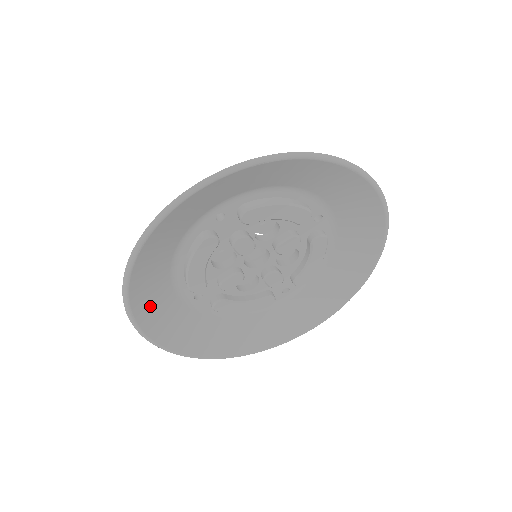
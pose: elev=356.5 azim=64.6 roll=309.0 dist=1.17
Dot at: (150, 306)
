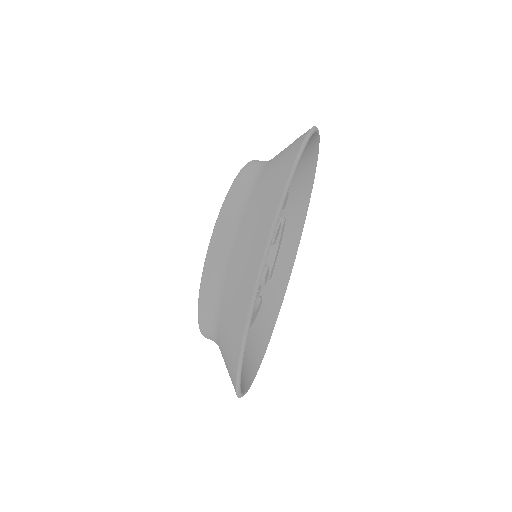
Dot at: occluded
